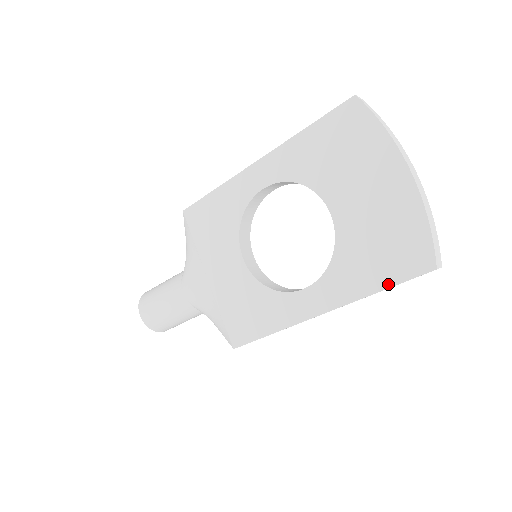
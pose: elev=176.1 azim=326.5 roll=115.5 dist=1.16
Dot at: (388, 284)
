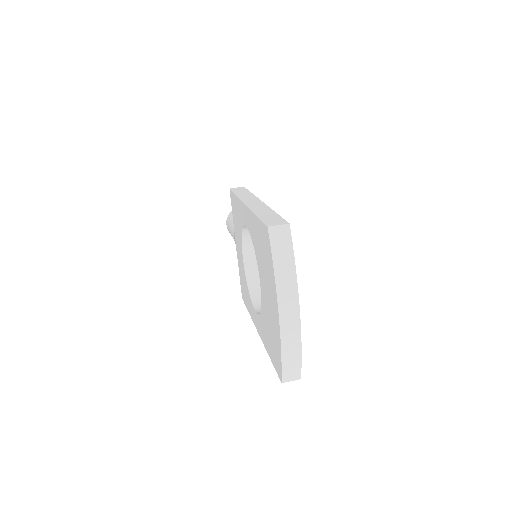
Dot at: (271, 359)
